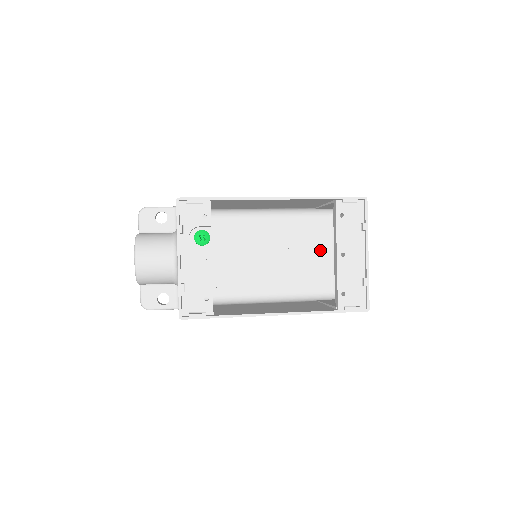
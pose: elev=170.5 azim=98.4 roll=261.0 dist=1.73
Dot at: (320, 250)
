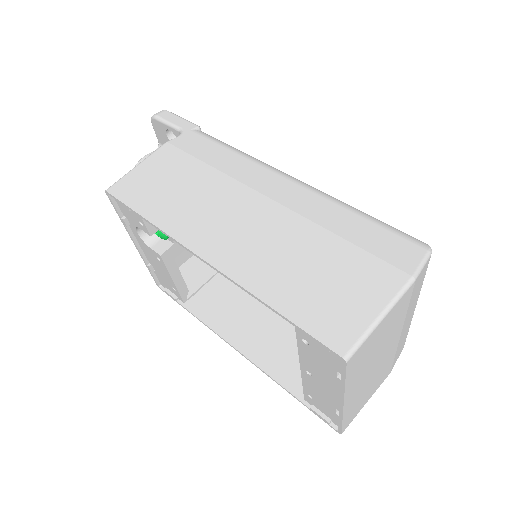
Dot at: occluded
